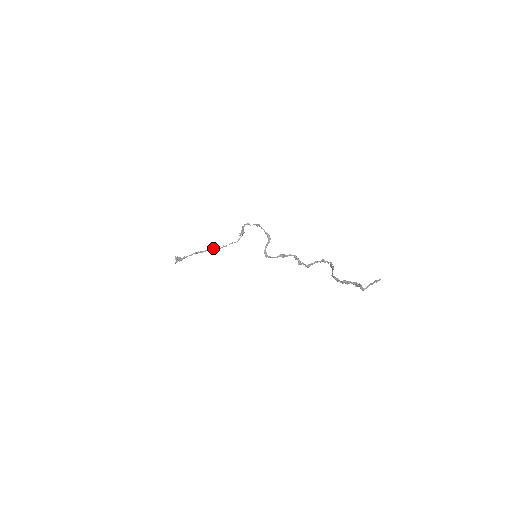
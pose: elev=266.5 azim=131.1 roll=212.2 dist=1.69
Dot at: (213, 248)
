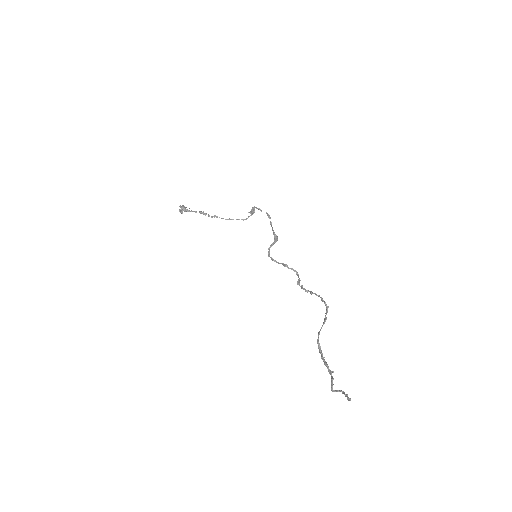
Dot at: occluded
